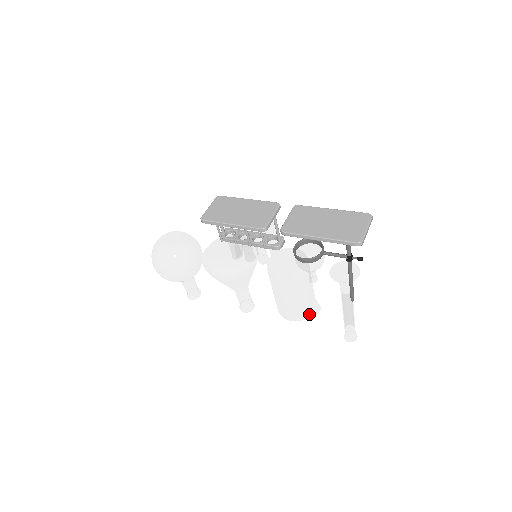
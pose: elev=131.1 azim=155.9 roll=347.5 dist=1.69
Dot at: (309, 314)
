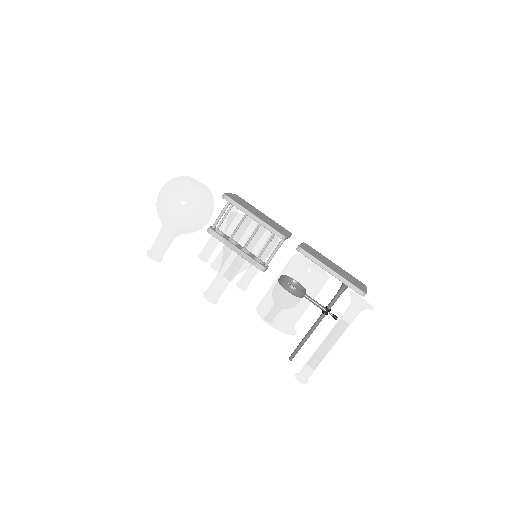
Dot at: (289, 329)
